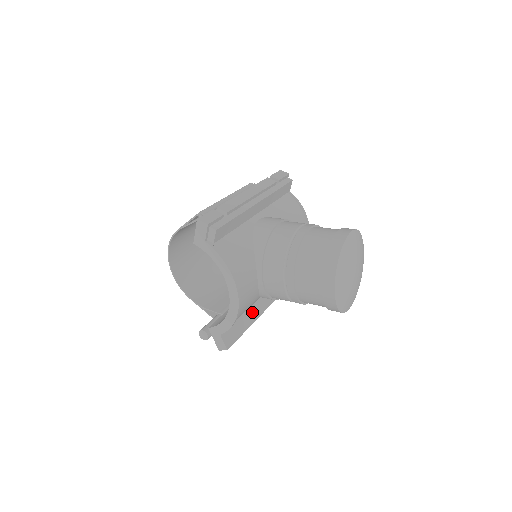
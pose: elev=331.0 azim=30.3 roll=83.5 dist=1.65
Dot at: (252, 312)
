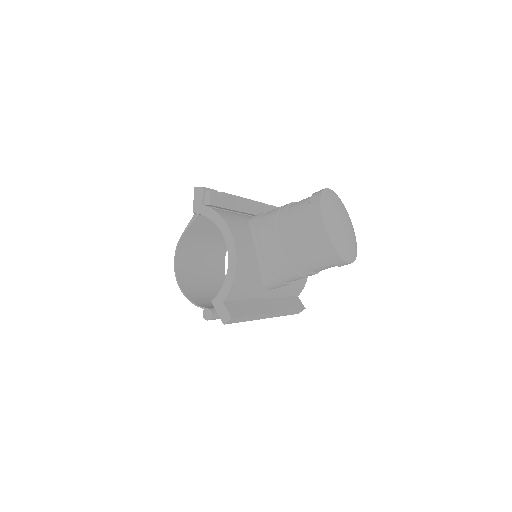
Dot at: (258, 306)
